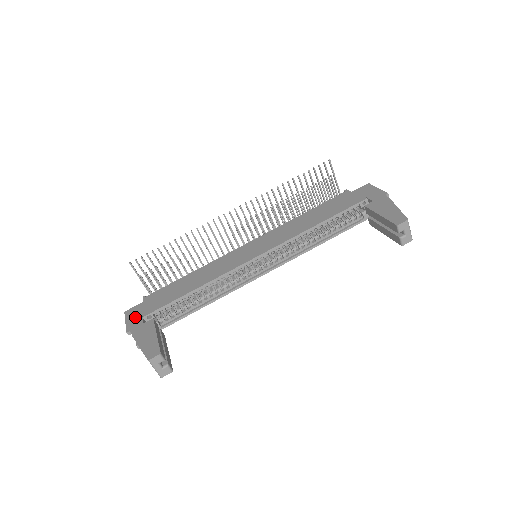
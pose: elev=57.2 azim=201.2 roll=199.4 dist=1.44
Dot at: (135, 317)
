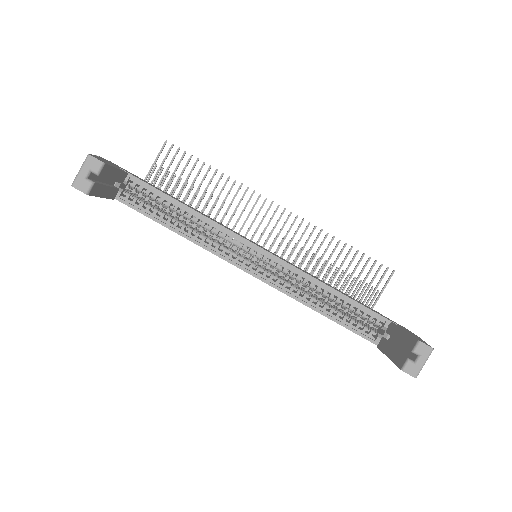
Dot at: occluded
